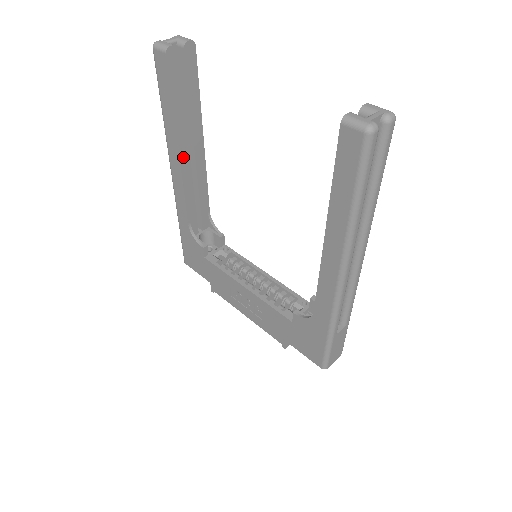
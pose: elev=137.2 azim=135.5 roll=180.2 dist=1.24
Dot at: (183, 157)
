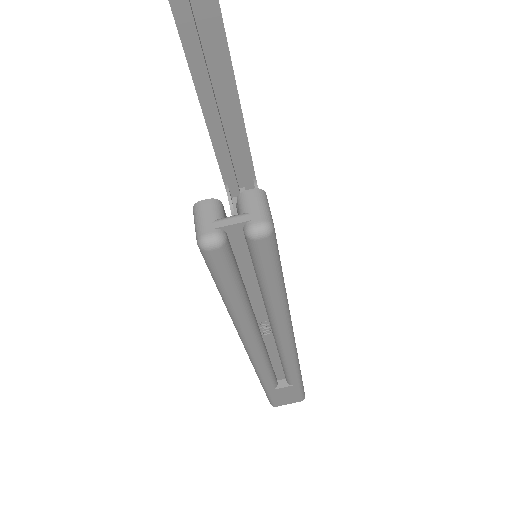
Dot at: (210, 118)
